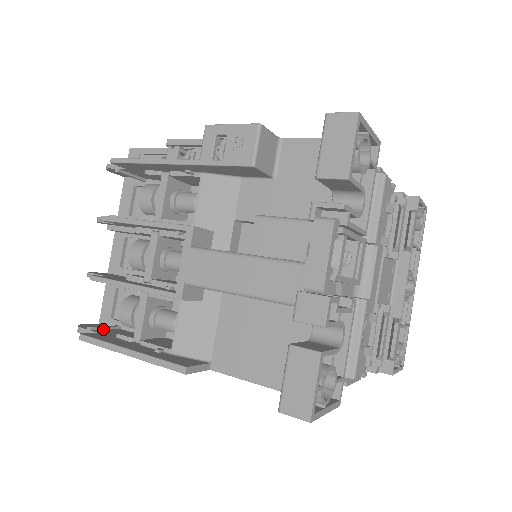
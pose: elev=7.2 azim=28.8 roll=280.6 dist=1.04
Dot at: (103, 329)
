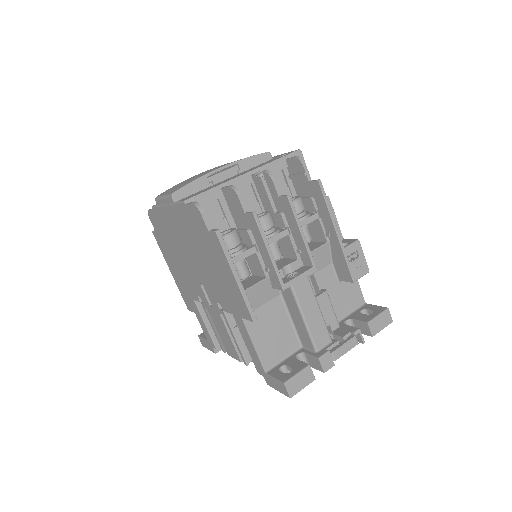
Dot at: occluded
